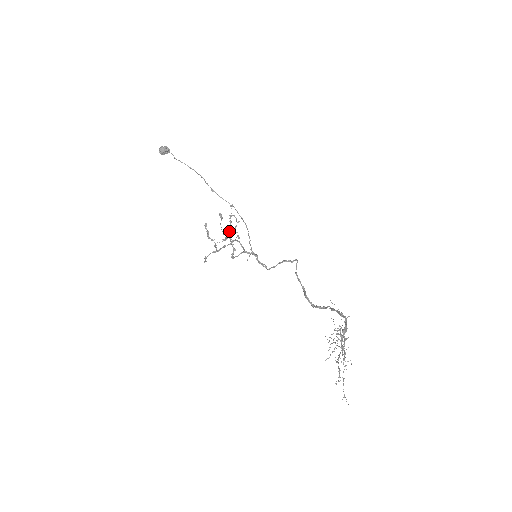
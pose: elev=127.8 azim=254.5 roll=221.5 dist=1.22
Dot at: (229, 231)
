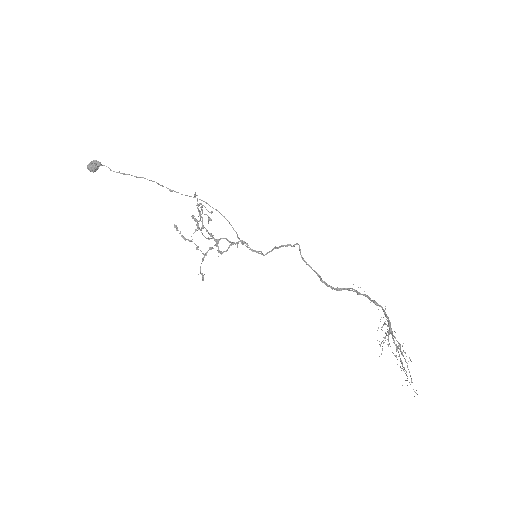
Dot at: (201, 221)
